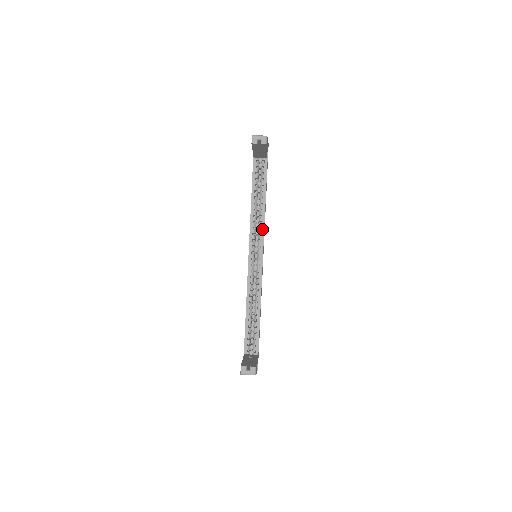
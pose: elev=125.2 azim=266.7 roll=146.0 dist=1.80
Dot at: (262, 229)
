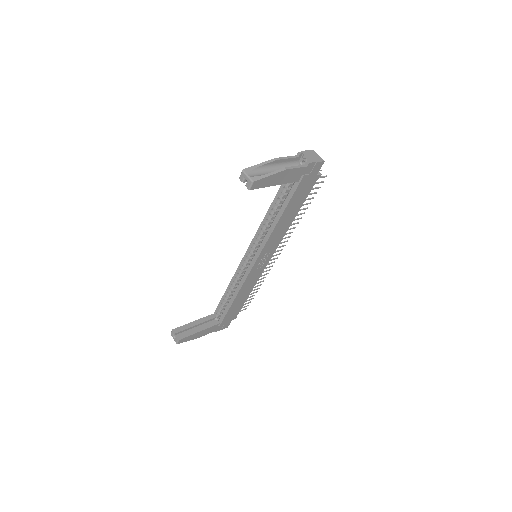
Dot at: (264, 242)
